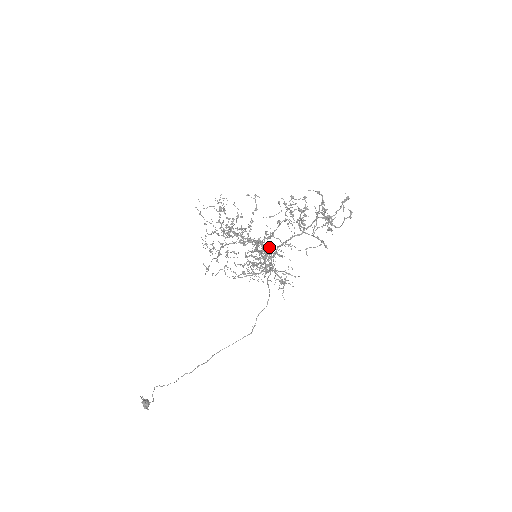
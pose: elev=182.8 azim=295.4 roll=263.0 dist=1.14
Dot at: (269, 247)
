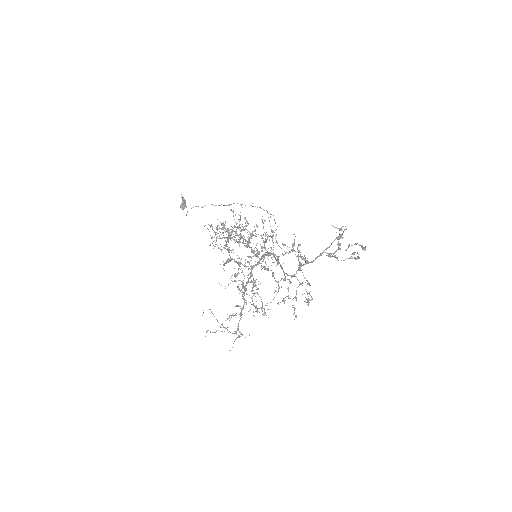
Dot at: occluded
